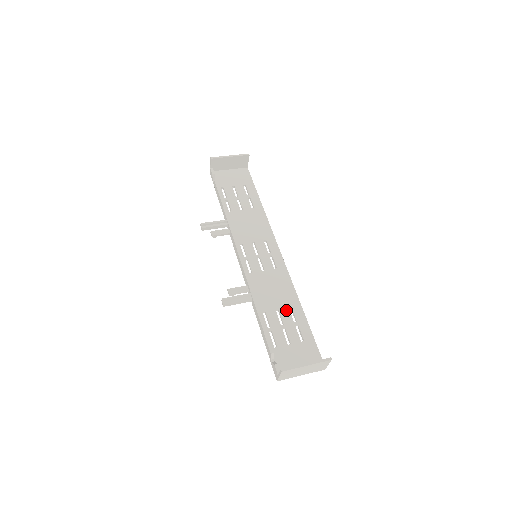
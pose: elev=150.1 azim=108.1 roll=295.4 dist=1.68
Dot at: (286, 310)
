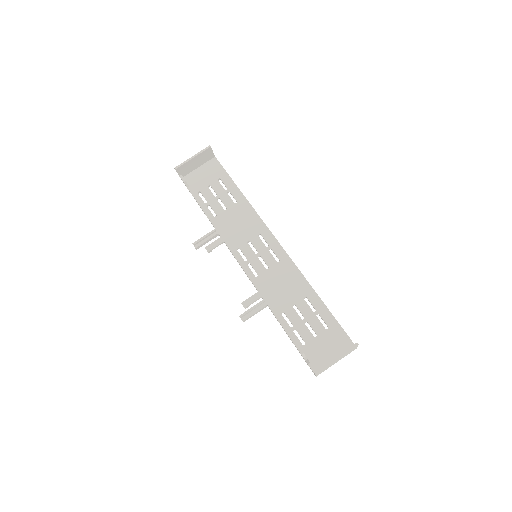
Dot at: (302, 302)
